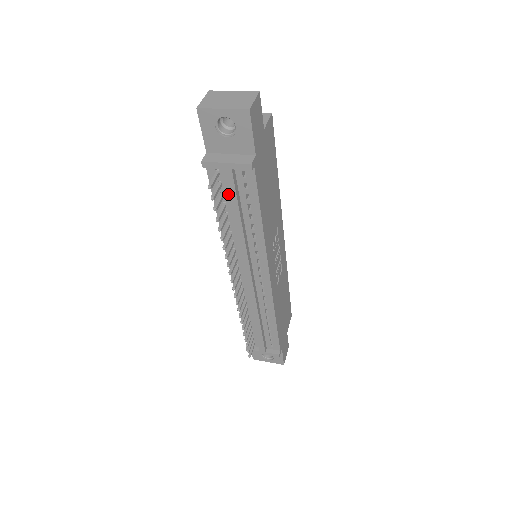
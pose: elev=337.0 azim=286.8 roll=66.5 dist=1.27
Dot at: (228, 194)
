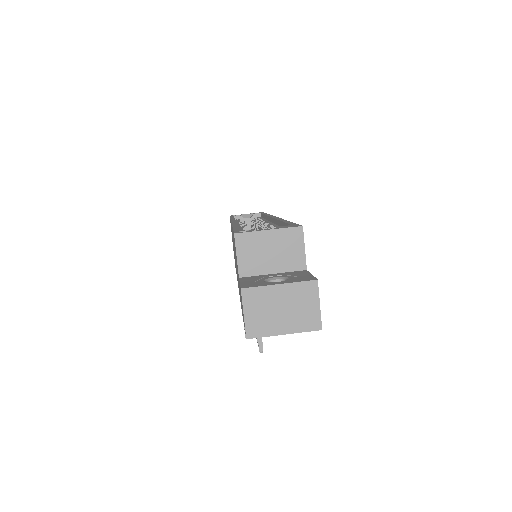
Dot at: occluded
